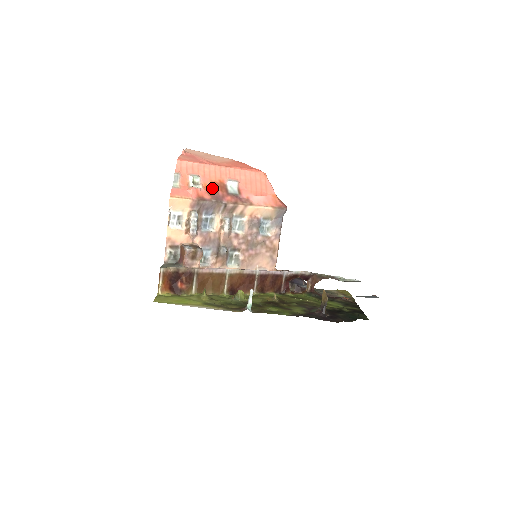
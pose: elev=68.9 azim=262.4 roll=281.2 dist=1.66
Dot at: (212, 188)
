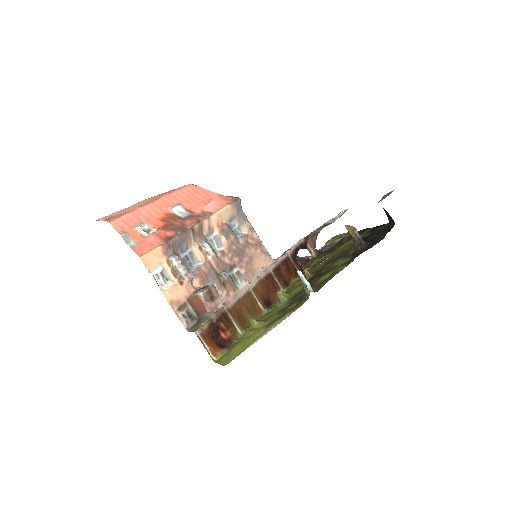
Dot at: (165, 224)
